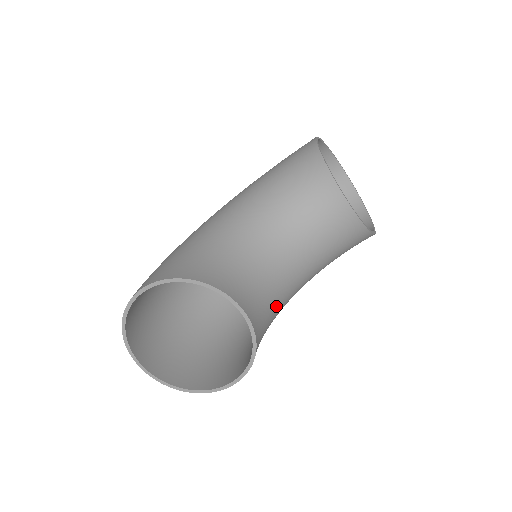
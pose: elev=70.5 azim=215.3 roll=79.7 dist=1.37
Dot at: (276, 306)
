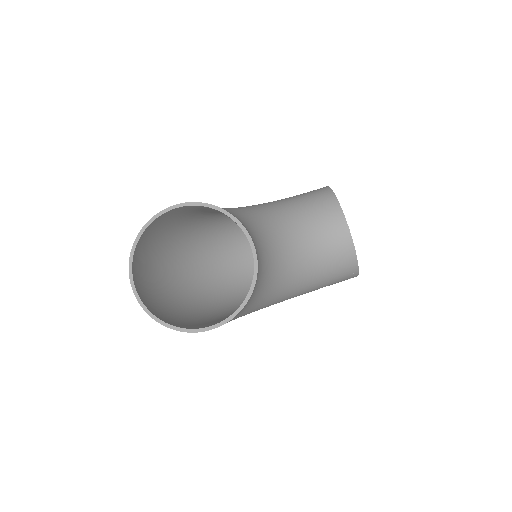
Dot at: (270, 283)
